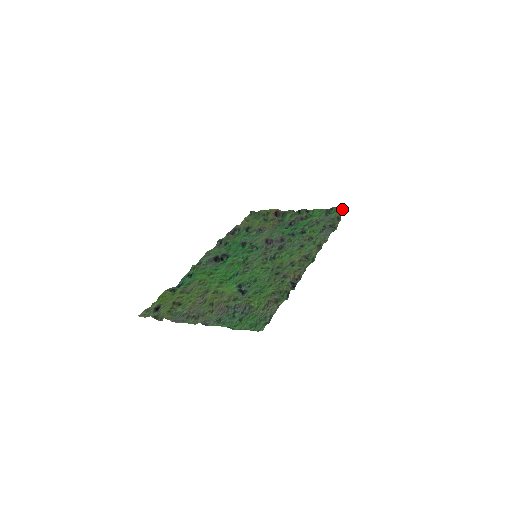
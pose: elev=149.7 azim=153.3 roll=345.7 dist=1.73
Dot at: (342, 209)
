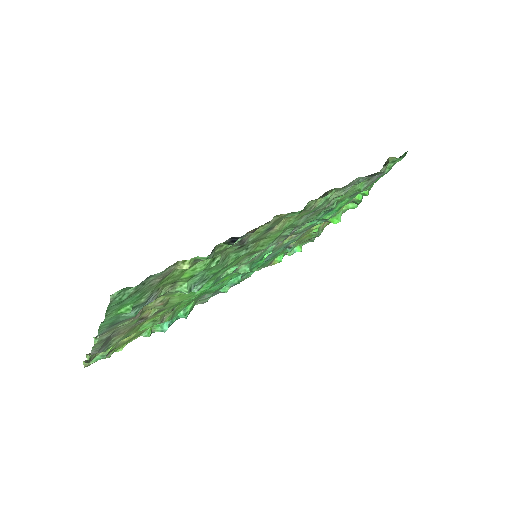
Dot at: occluded
